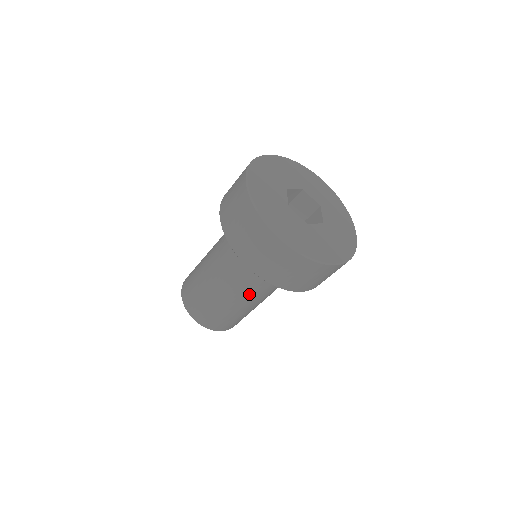
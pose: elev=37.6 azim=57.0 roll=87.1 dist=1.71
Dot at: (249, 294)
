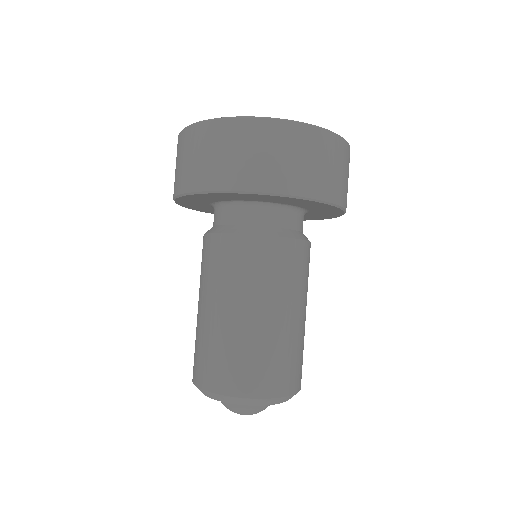
Dot at: (261, 276)
